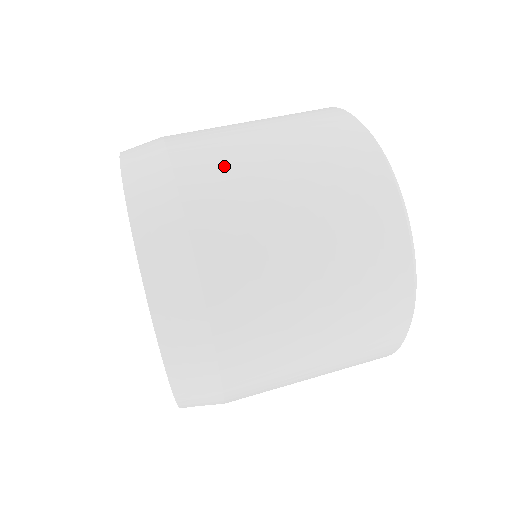
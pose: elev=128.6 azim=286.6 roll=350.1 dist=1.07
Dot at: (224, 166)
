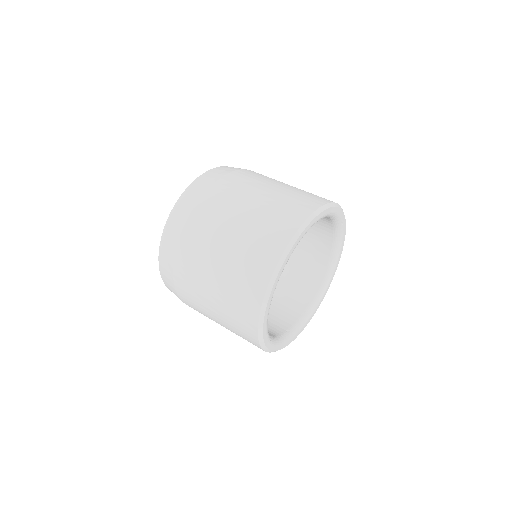
Dot at: occluded
